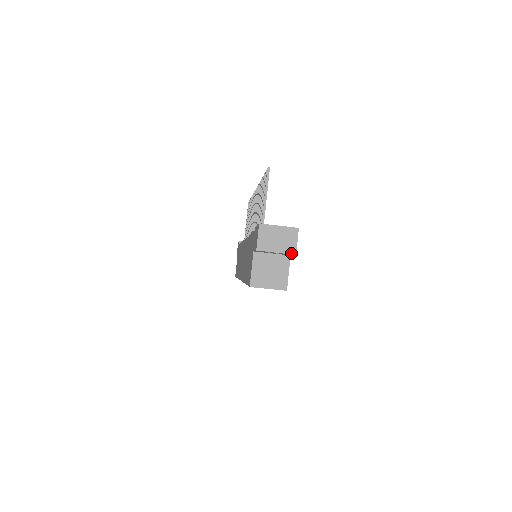
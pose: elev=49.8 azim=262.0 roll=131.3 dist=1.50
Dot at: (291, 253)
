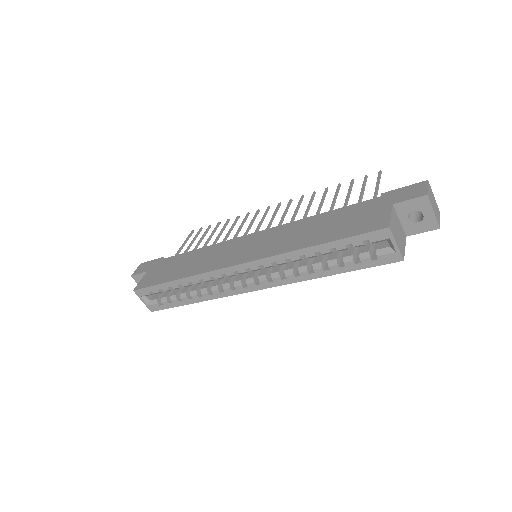
Dot at: (439, 224)
